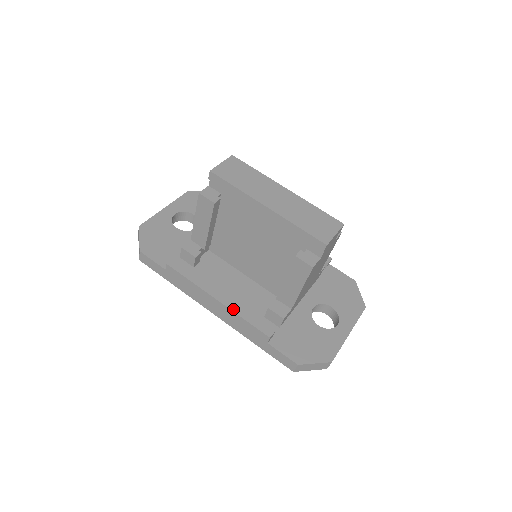
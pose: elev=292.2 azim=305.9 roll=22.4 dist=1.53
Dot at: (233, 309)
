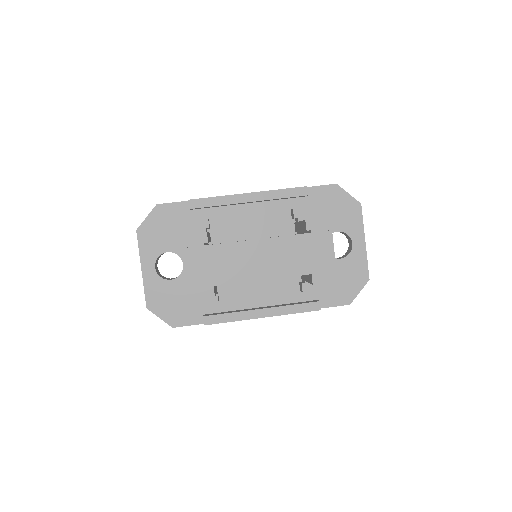
Dot at: (280, 314)
